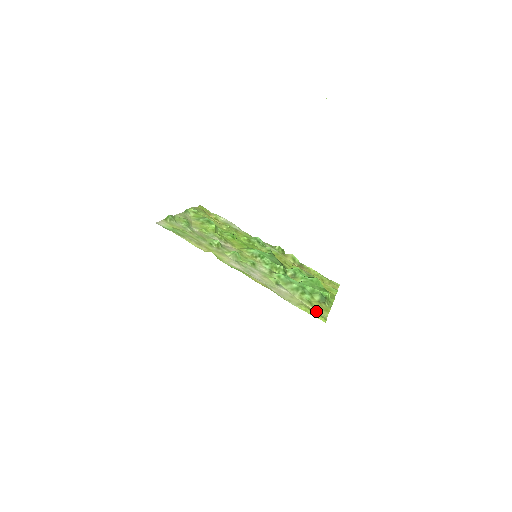
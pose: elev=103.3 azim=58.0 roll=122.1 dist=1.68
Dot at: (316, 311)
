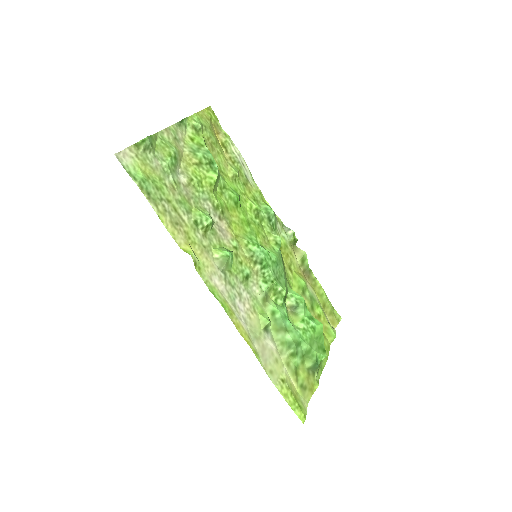
Dot at: (298, 392)
